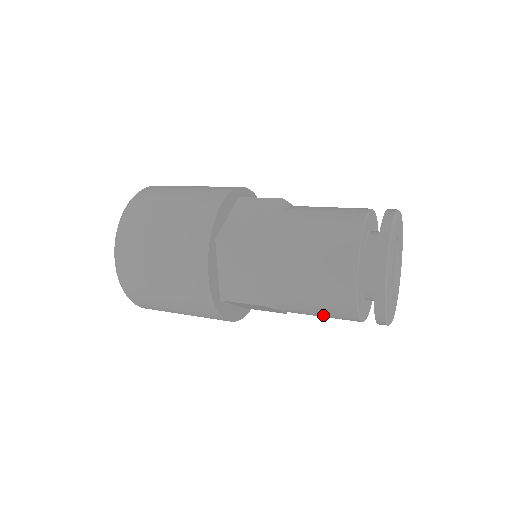
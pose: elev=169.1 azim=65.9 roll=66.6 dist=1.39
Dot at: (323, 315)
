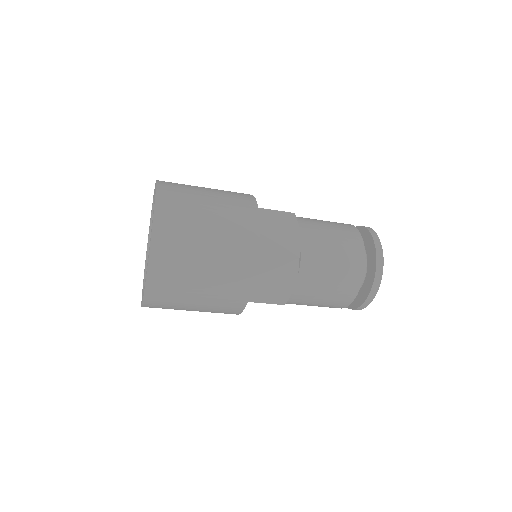
Dot at: (334, 281)
